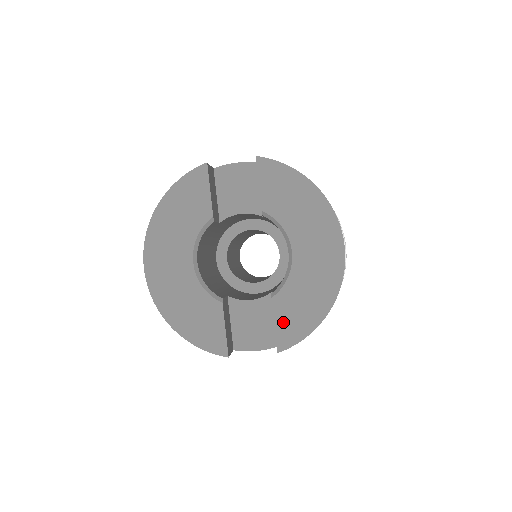
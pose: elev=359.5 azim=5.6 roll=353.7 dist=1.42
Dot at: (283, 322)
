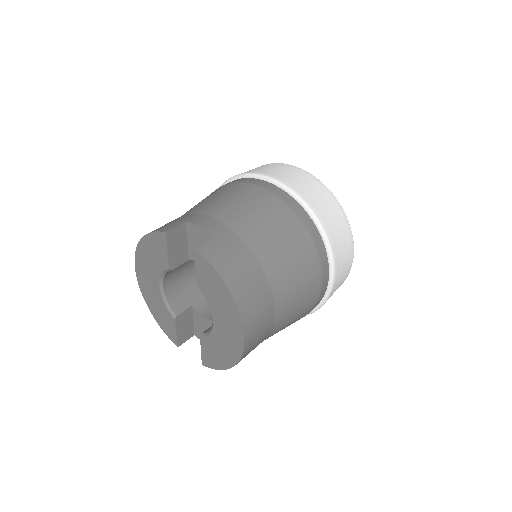
Dot at: (206, 353)
